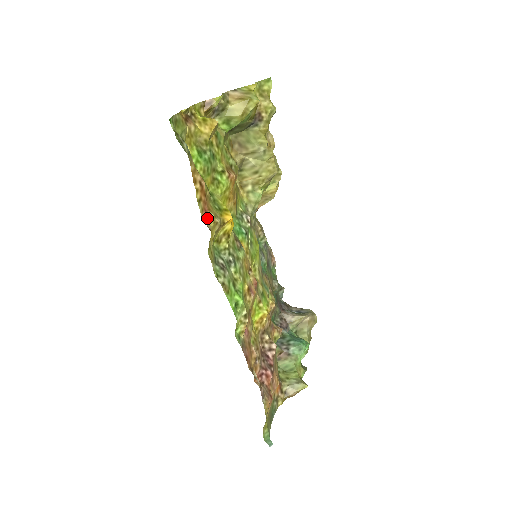
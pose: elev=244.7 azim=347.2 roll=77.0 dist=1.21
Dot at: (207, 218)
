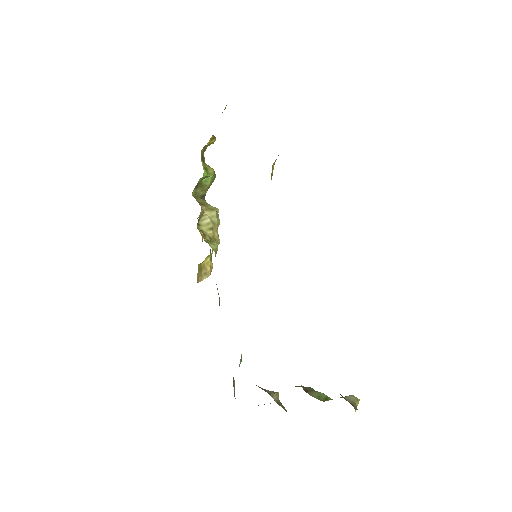
Dot at: occluded
